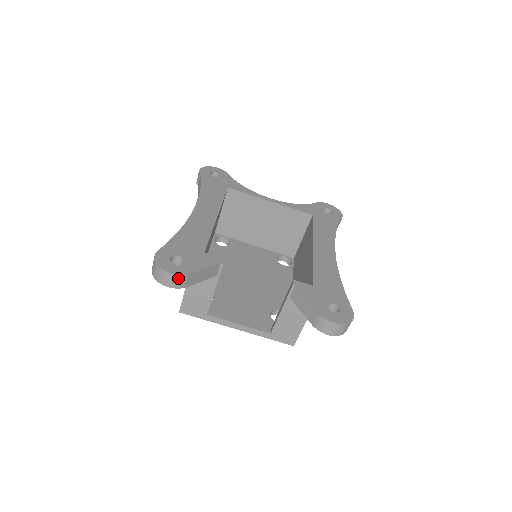
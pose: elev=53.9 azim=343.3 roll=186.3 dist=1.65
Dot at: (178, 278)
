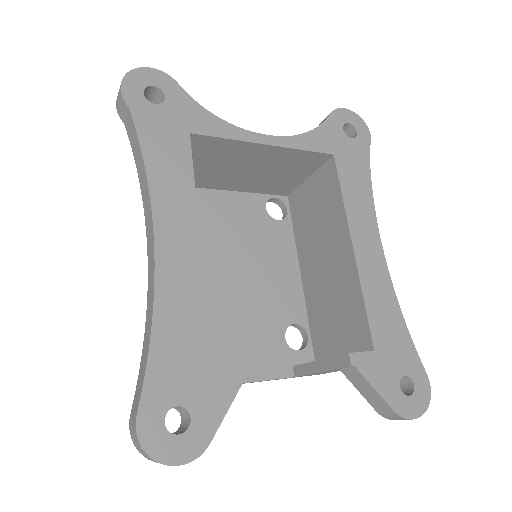
Dot at: (191, 459)
